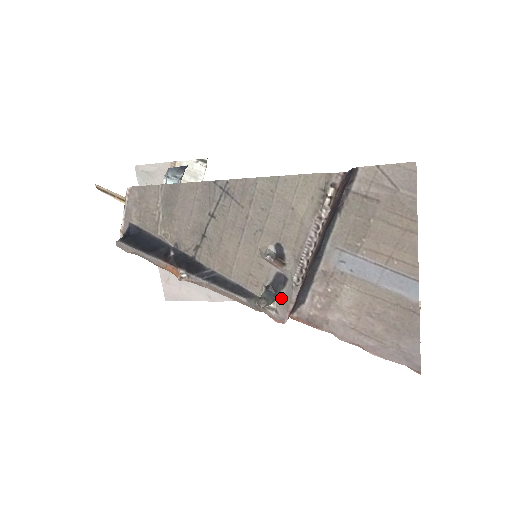
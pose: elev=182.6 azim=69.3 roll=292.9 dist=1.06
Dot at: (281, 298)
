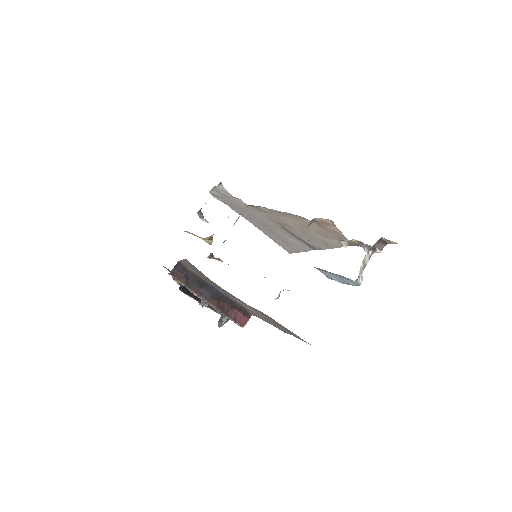
Dot at: occluded
